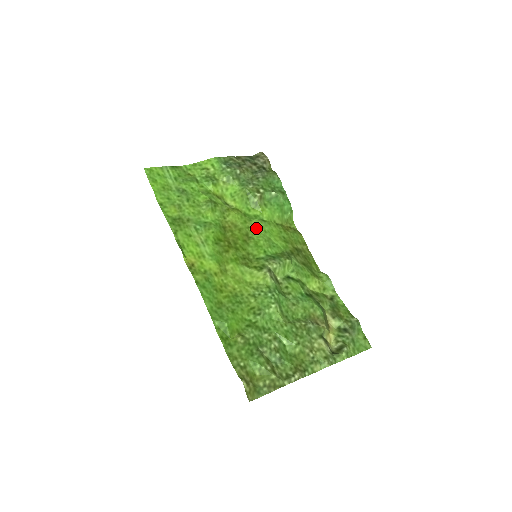
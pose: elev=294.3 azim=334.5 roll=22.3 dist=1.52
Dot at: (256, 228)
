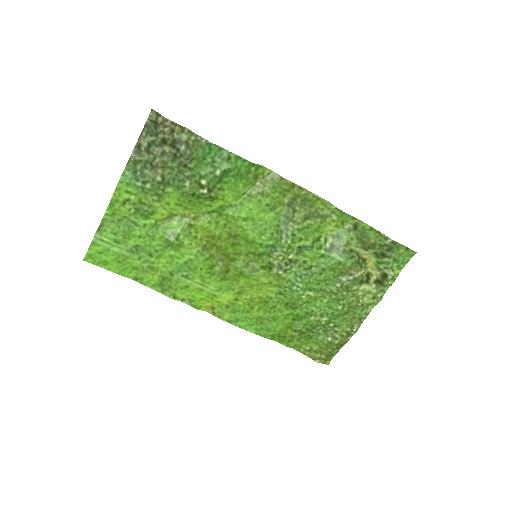
Dot at: (233, 222)
